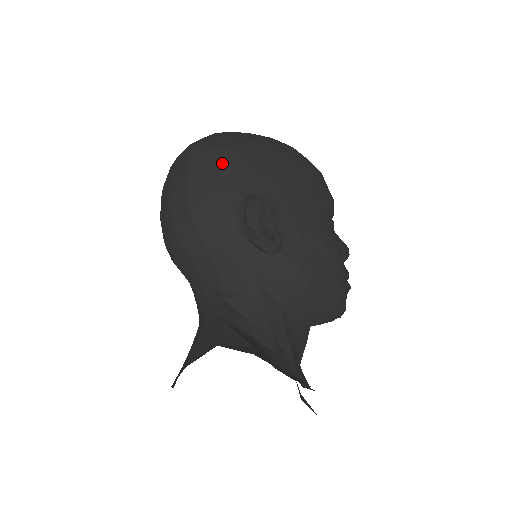
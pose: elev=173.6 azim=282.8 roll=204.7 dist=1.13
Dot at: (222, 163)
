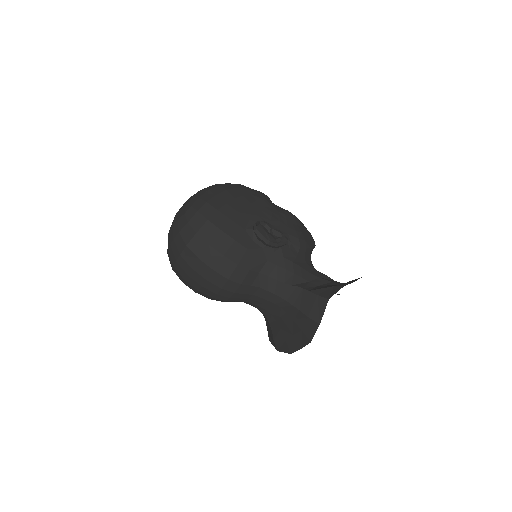
Dot at: (221, 224)
